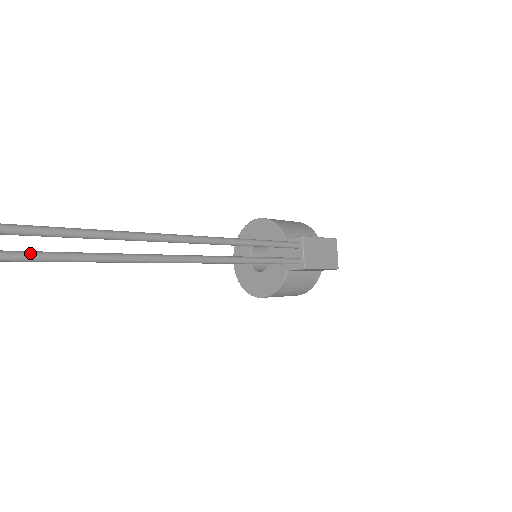
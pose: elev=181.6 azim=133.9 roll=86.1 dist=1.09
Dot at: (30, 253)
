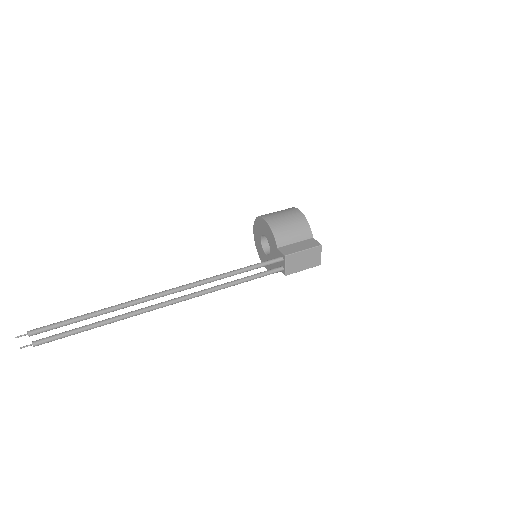
Dot at: (96, 325)
